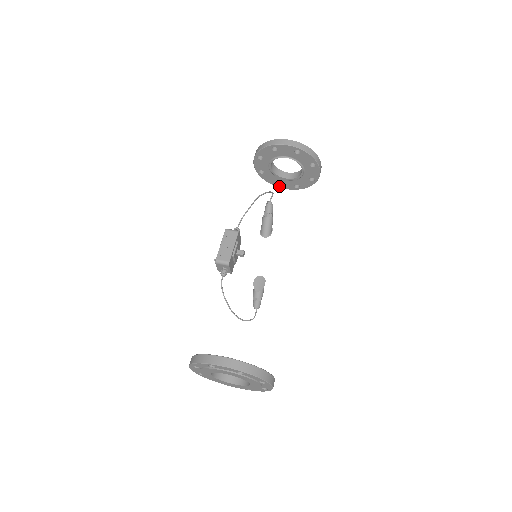
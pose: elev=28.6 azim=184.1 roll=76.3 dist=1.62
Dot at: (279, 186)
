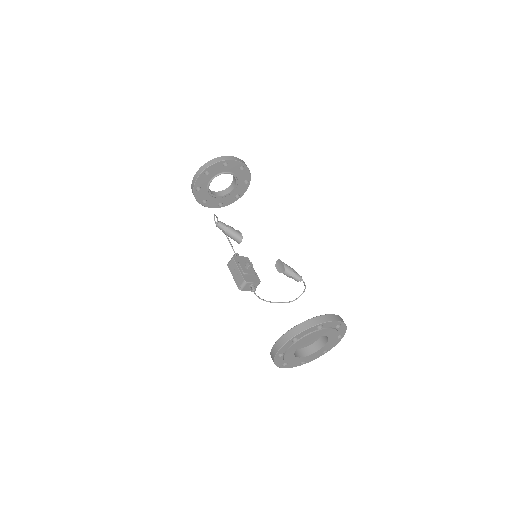
Dot at: (241, 195)
